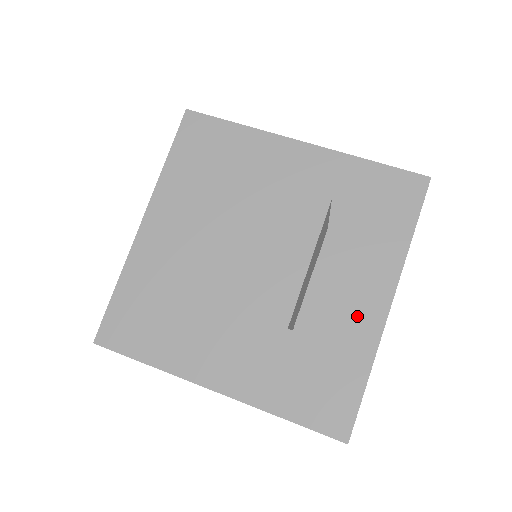
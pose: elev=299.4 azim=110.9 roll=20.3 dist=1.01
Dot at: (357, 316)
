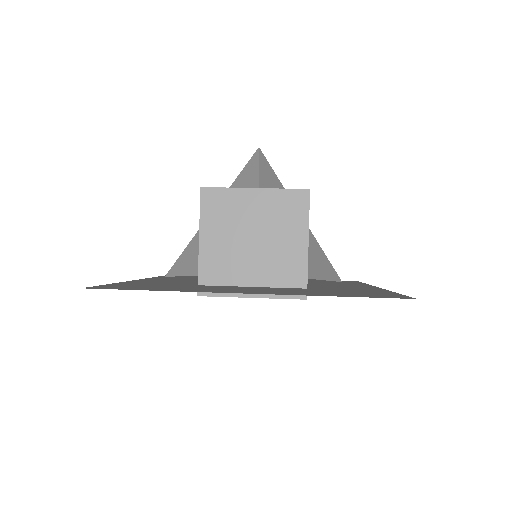
Dot at: (357, 288)
